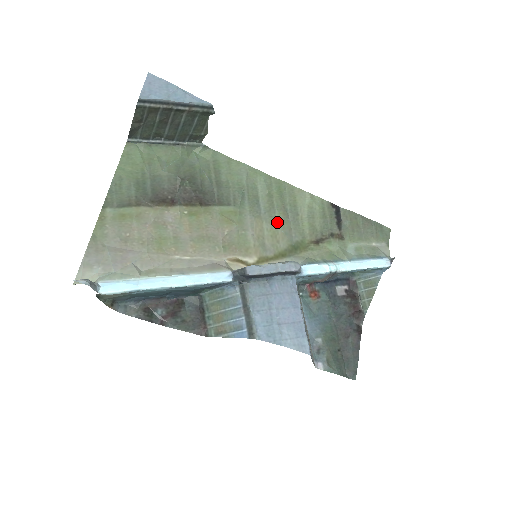
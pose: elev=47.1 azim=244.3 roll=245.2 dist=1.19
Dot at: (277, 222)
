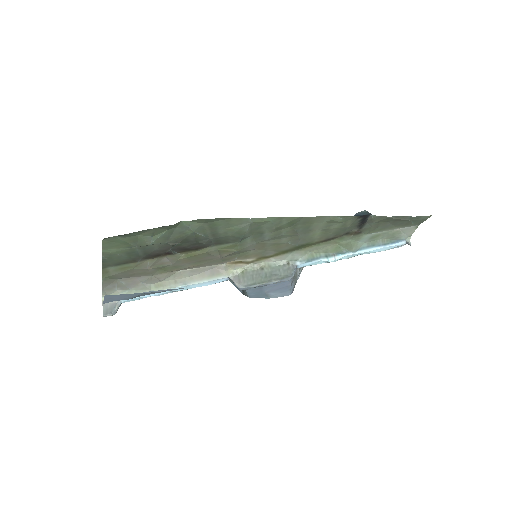
Dot at: (283, 239)
